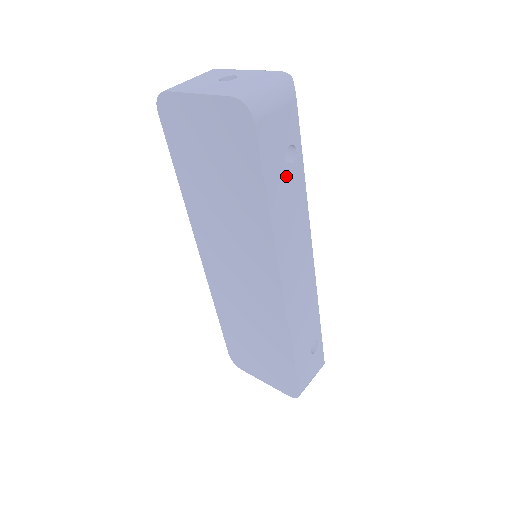
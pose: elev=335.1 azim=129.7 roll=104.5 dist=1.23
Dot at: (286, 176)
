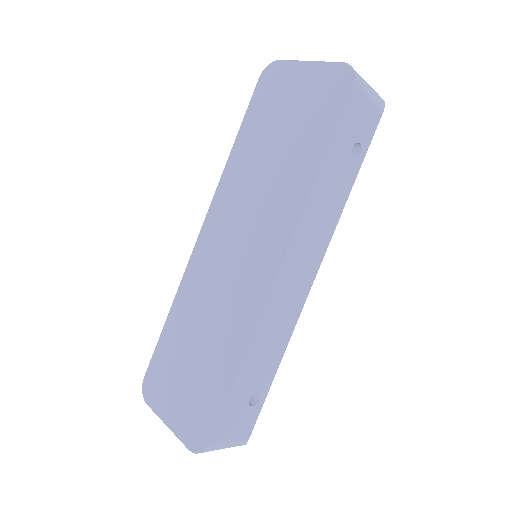
Dot at: (343, 164)
